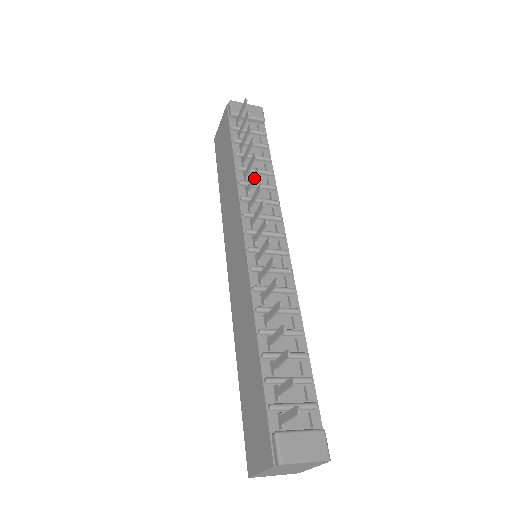
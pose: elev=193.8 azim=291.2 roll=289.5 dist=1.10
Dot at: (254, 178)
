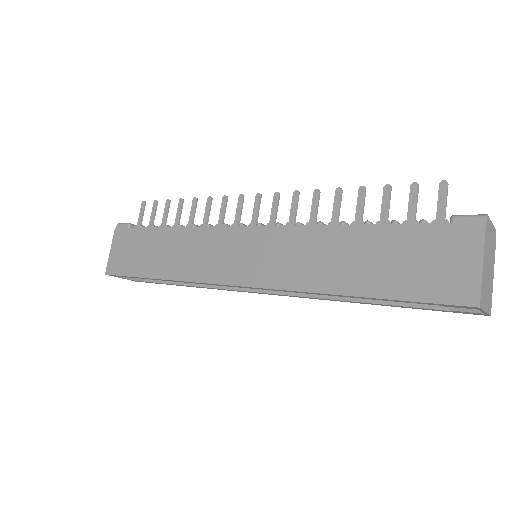
Dot at: (210, 206)
